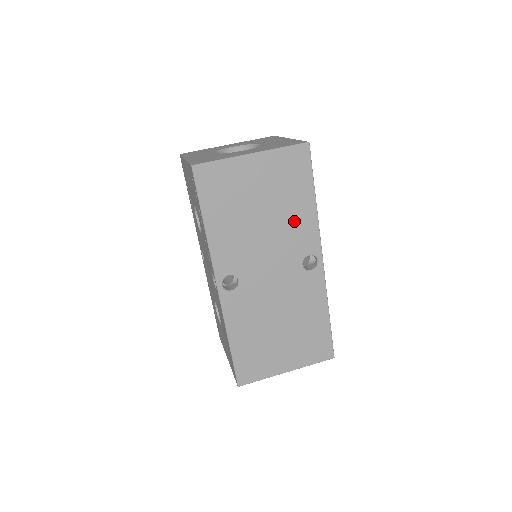
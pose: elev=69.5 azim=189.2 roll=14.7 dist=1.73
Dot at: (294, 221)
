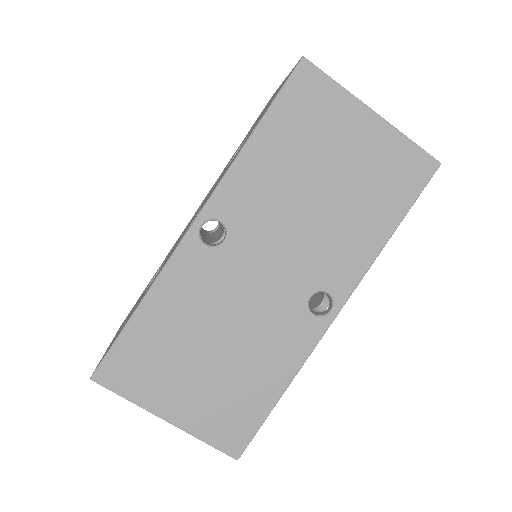
Dot at: (349, 234)
